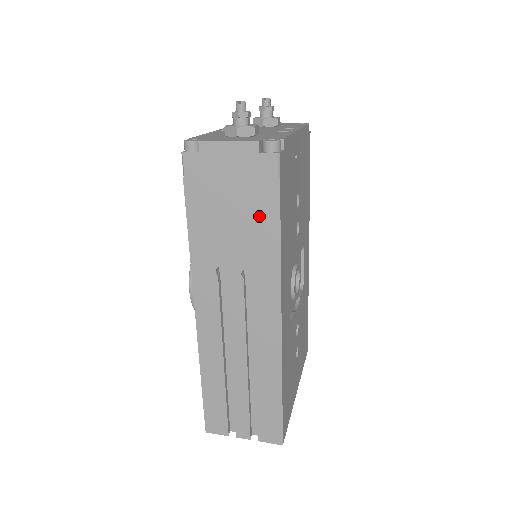
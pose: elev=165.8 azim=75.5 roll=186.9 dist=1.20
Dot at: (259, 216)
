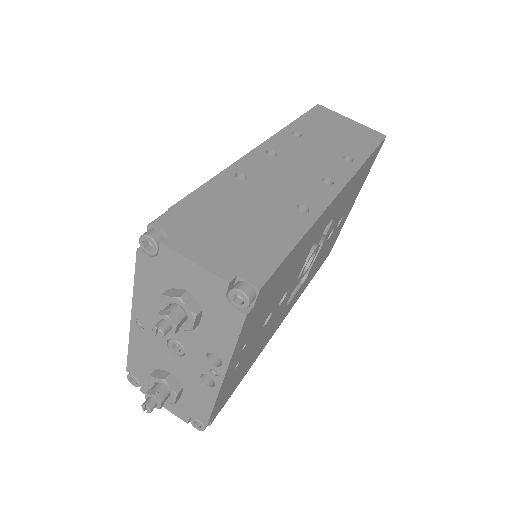
Dot at: occluded
